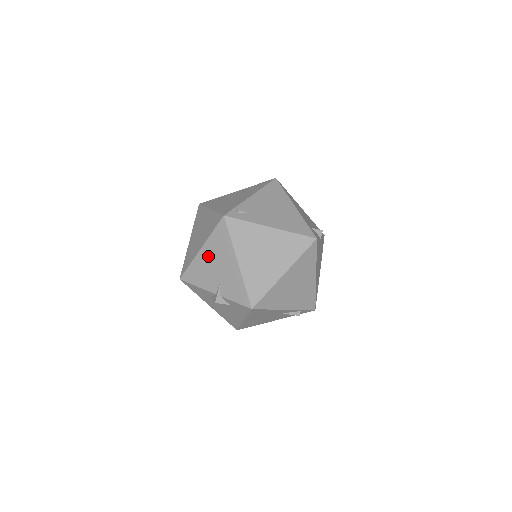
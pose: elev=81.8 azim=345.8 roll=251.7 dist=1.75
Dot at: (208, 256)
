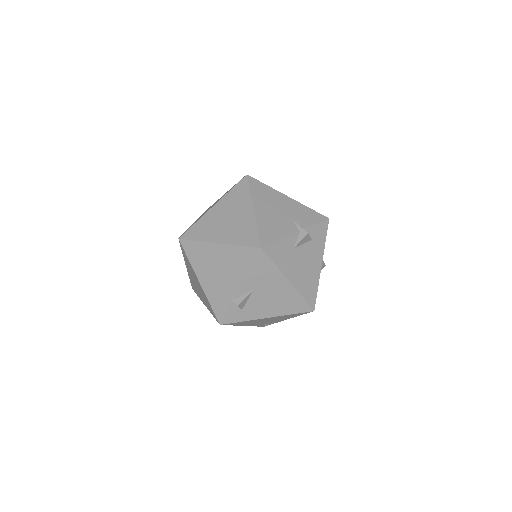
Dot at: (265, 209)
